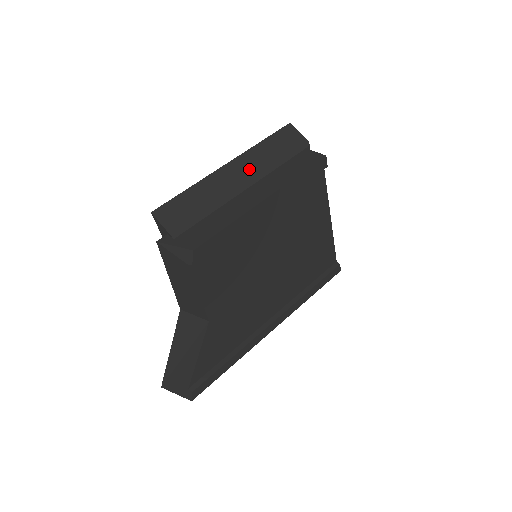
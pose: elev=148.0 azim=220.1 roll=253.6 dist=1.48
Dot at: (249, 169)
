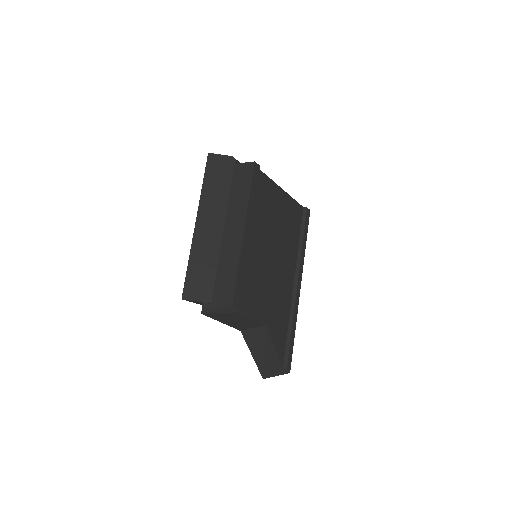
Dot at: (213, 213)
